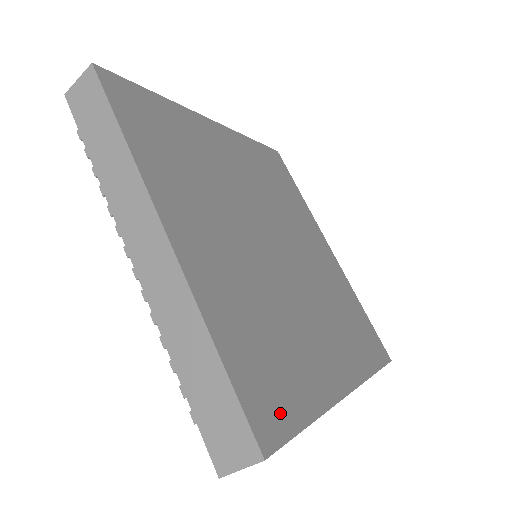
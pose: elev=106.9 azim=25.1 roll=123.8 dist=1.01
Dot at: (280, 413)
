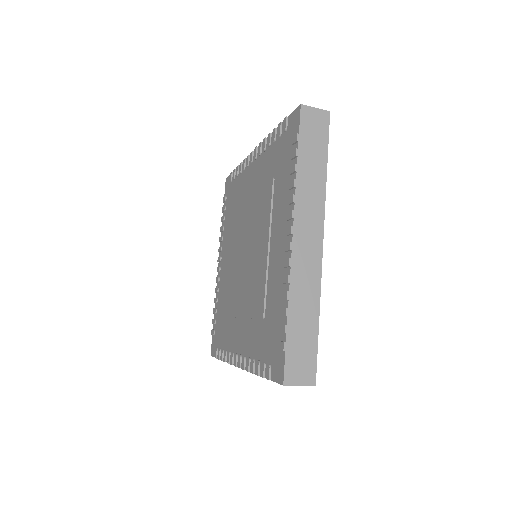
Dot at: occluded
